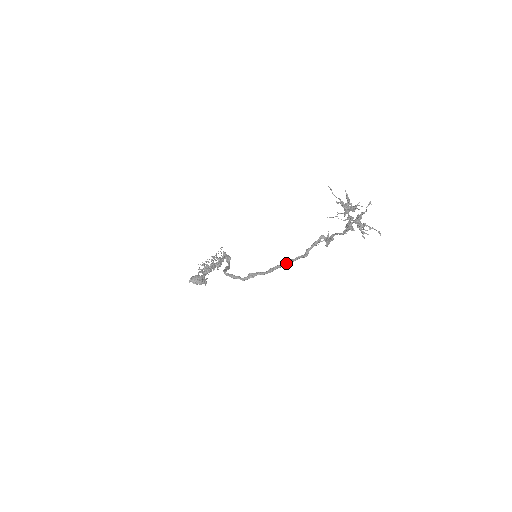
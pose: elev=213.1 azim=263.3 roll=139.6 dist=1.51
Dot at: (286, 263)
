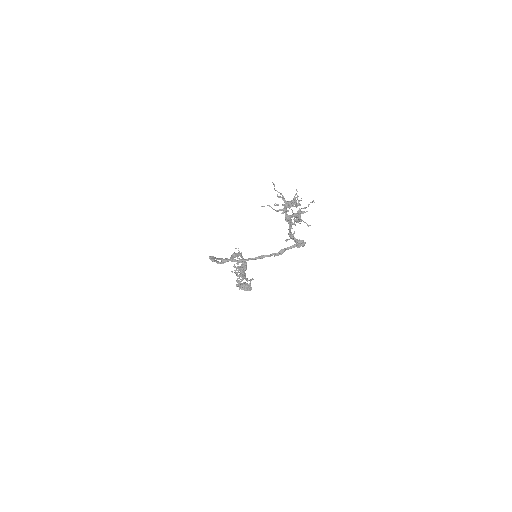
Dot at: (259, 257)
